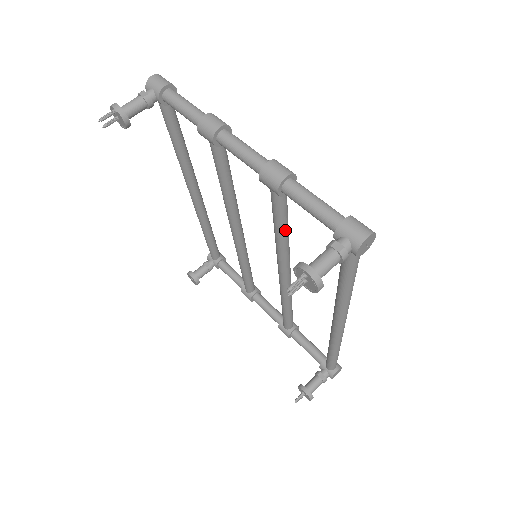
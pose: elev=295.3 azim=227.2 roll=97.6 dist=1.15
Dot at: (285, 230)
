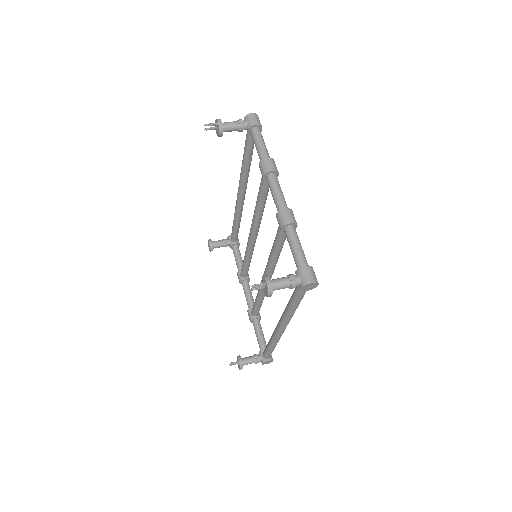
Dot at: (278, 251)
